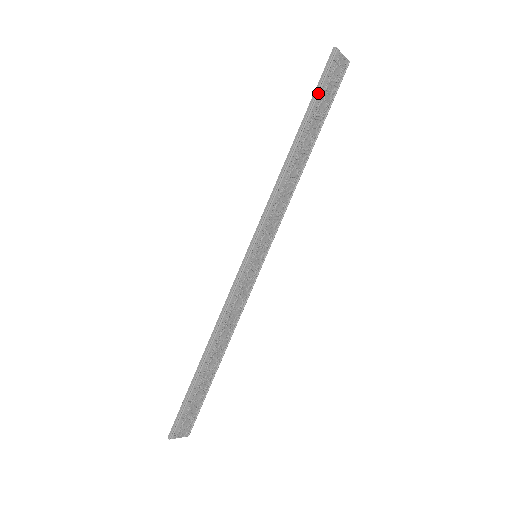
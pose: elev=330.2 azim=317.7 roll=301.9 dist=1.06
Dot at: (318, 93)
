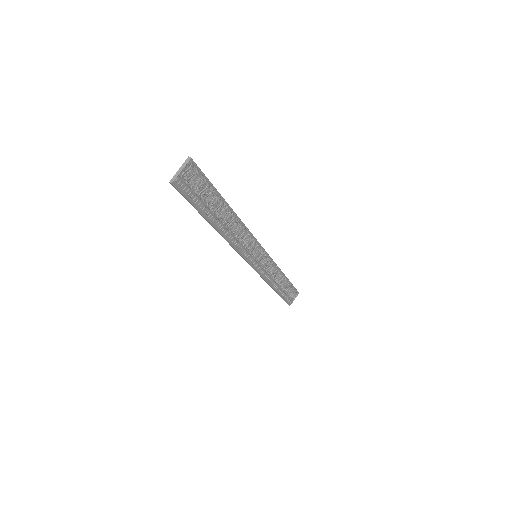
Dot at: (195, 205)
